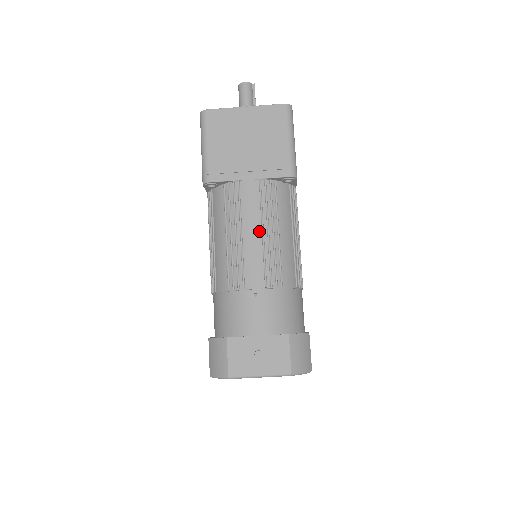
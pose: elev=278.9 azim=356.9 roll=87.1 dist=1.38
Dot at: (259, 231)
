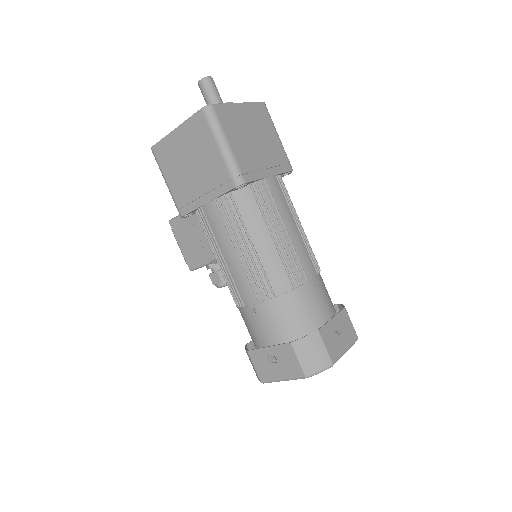
Dot at: (295, 224)
